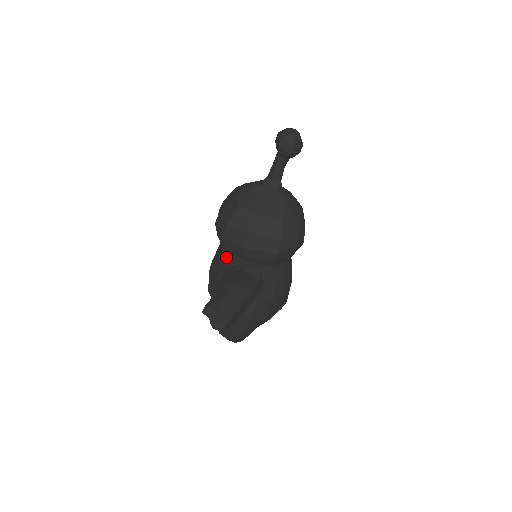
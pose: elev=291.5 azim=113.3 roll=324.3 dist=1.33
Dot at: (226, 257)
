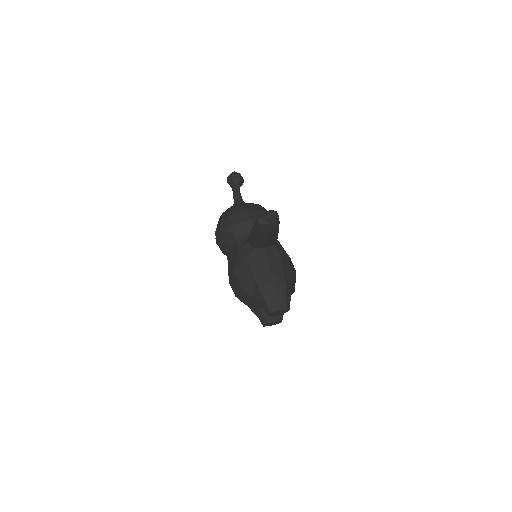
Dot at: (241, 242)
